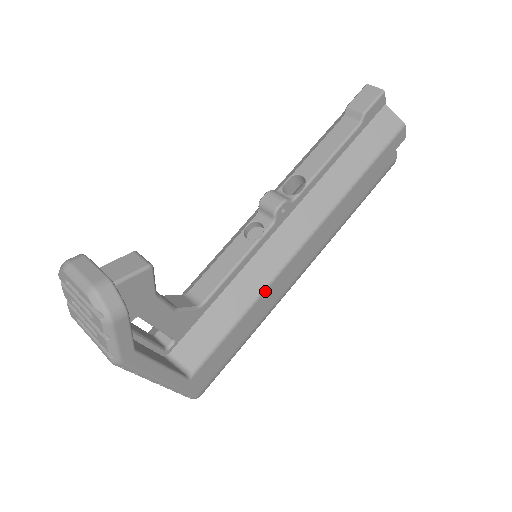
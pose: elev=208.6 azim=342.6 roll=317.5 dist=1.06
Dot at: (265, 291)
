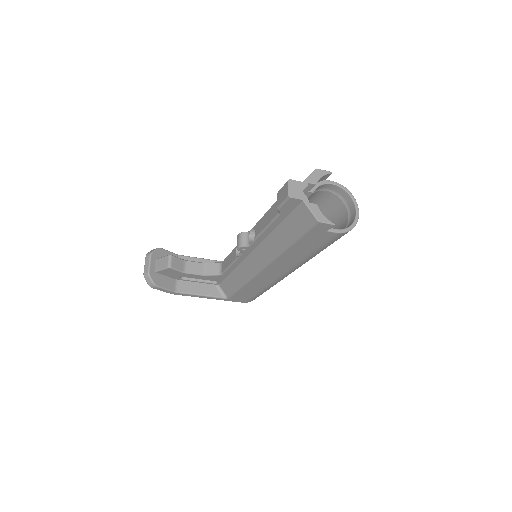
Dot at: (249, 281)
